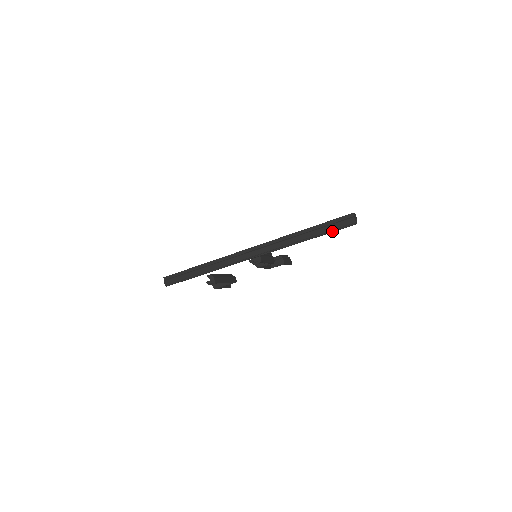
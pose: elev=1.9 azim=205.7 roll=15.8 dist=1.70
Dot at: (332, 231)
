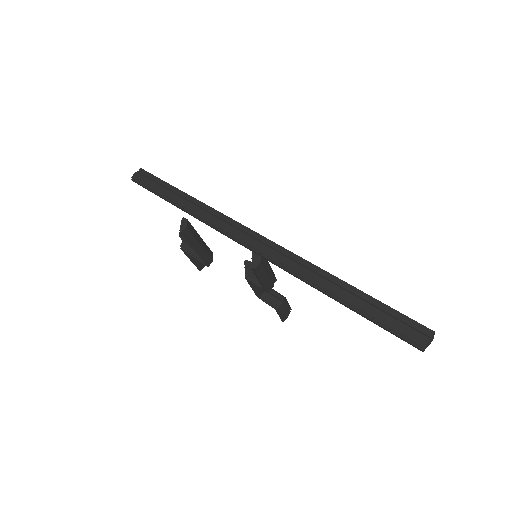
Dot at: (379, 323)
